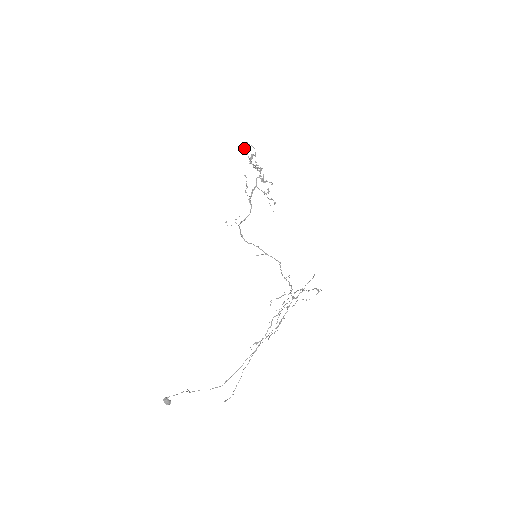
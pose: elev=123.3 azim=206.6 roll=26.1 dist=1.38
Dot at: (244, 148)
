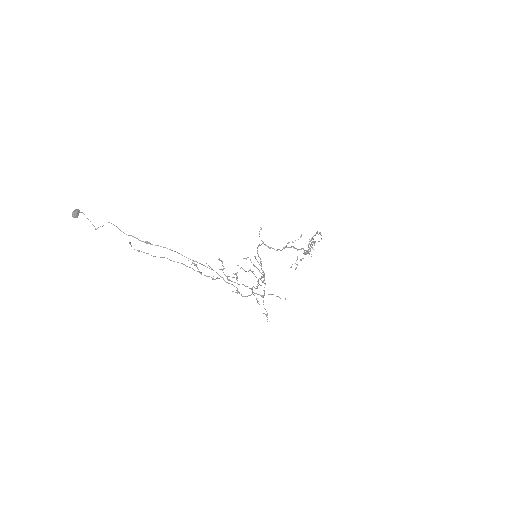
Dot at: (317, 231)
